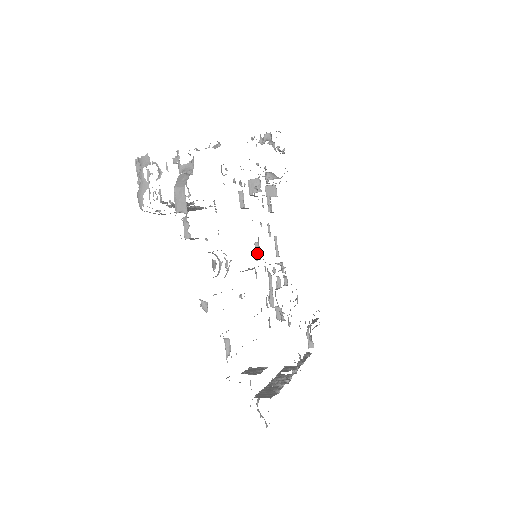
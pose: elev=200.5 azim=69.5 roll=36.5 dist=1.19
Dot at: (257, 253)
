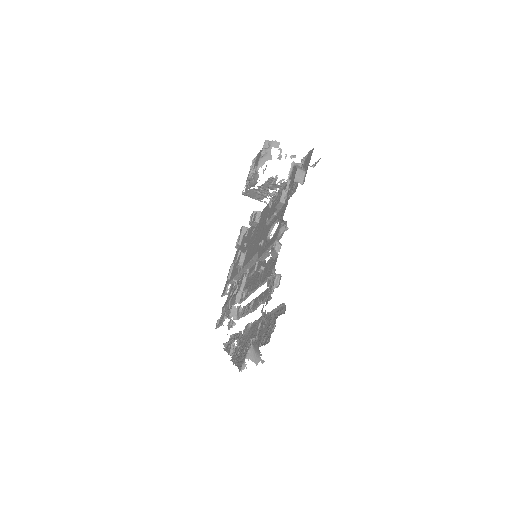
Dot at: (241, 260)
